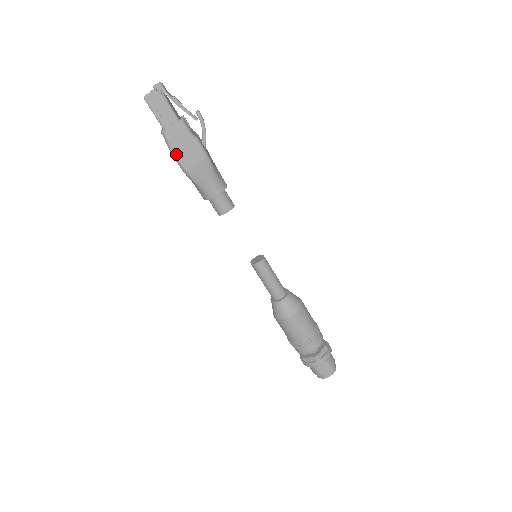
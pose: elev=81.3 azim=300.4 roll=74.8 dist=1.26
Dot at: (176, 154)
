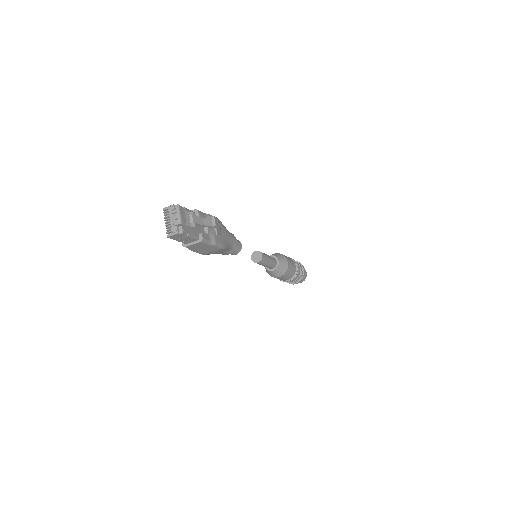
Dot at: (196, 252)
